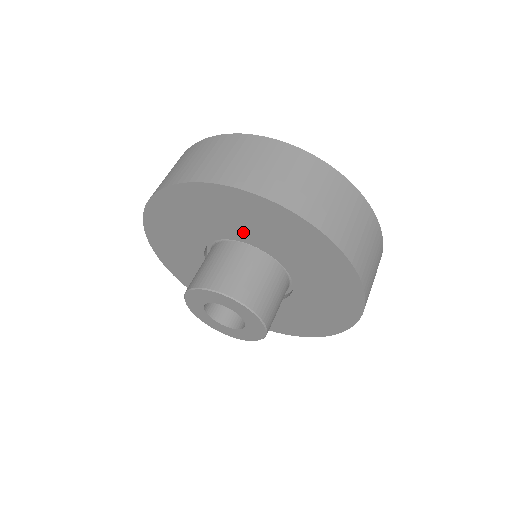
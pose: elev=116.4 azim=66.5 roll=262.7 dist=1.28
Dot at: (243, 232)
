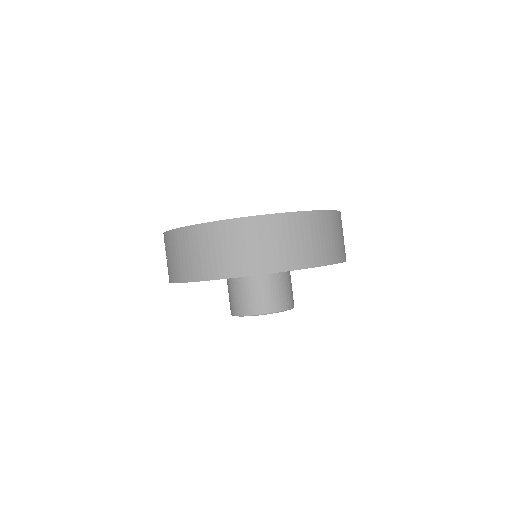
Dot at: occluded
